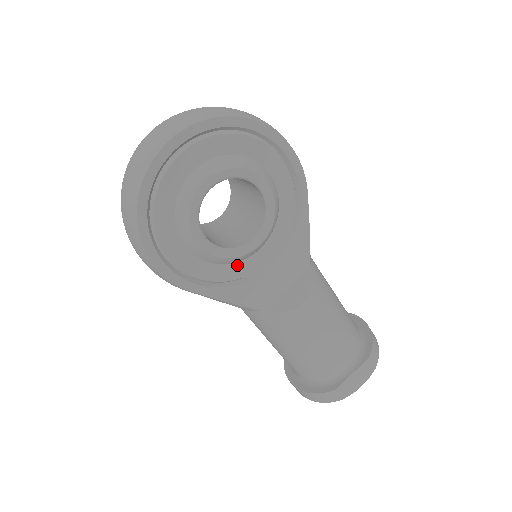
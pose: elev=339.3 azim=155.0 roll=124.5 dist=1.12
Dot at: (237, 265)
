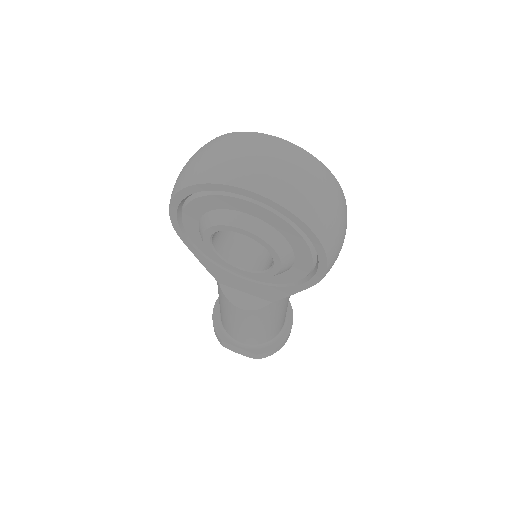
Dot at: occluded
